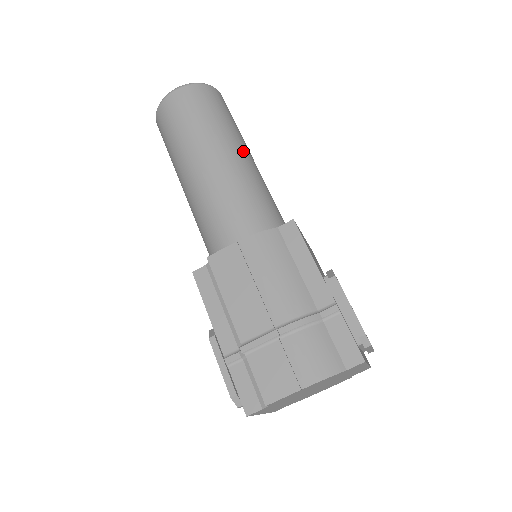
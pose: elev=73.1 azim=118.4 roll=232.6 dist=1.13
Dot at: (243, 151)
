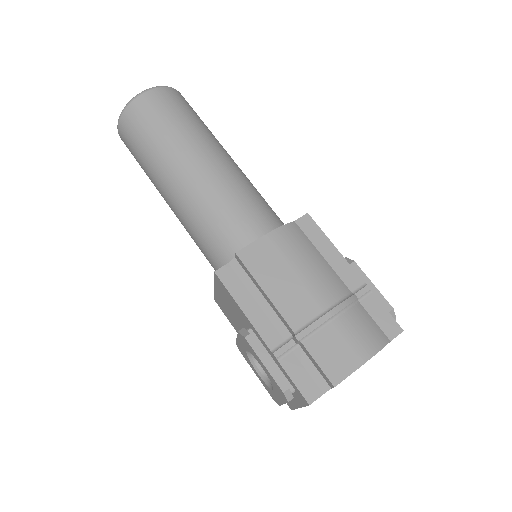
Dot at: occluded
